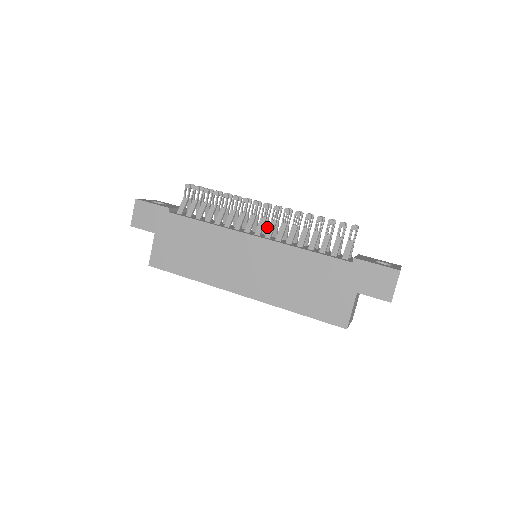
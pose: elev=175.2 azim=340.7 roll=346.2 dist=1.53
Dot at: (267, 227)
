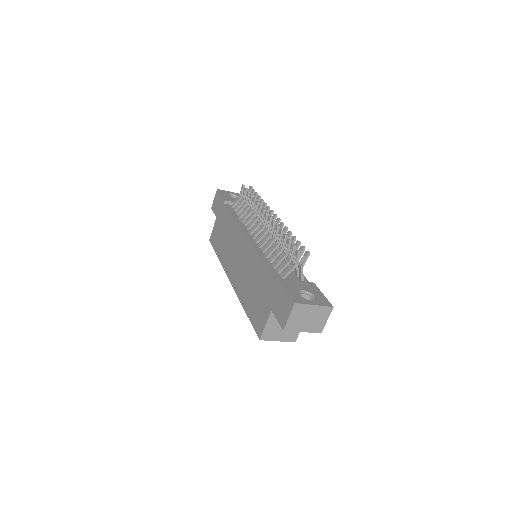
Dot at: occluded
